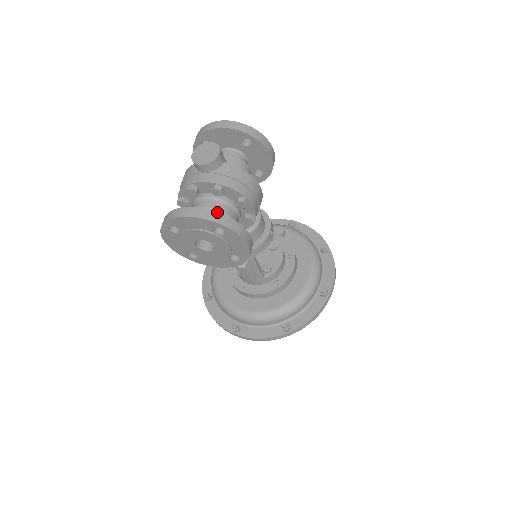
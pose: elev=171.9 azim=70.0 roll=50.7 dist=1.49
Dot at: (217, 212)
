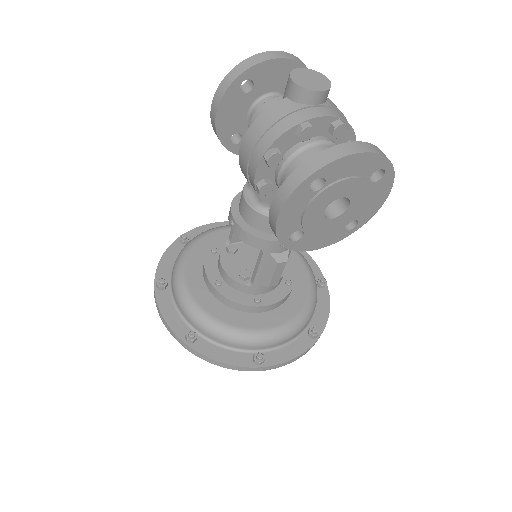
Dot at: occluded
